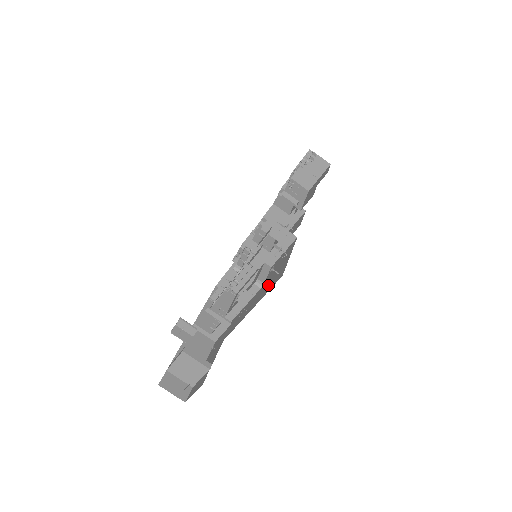
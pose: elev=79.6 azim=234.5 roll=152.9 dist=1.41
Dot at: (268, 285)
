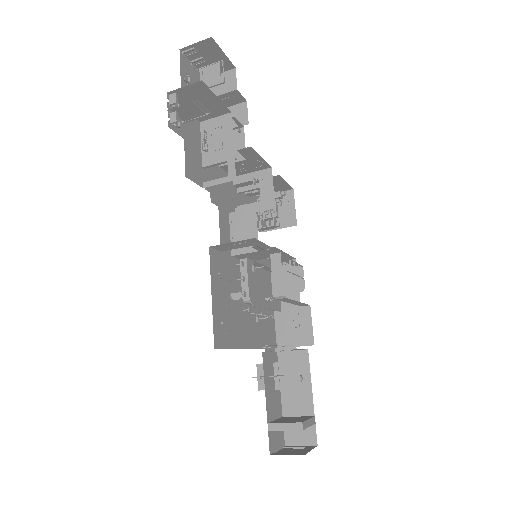
Dot at: occluded
